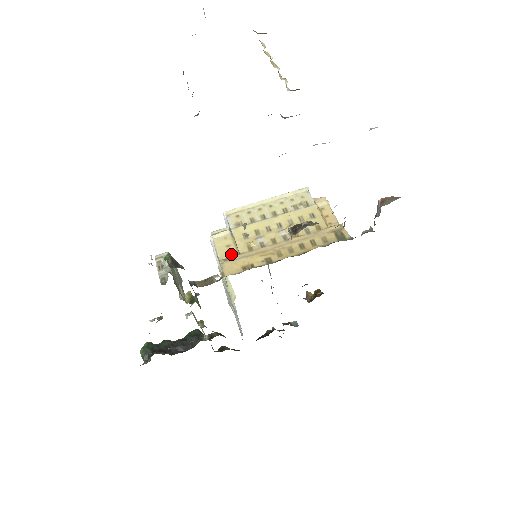
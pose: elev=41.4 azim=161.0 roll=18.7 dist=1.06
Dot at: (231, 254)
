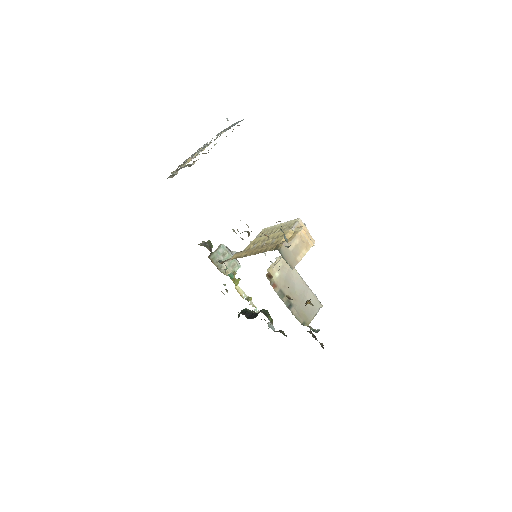
Dot at: occluded
